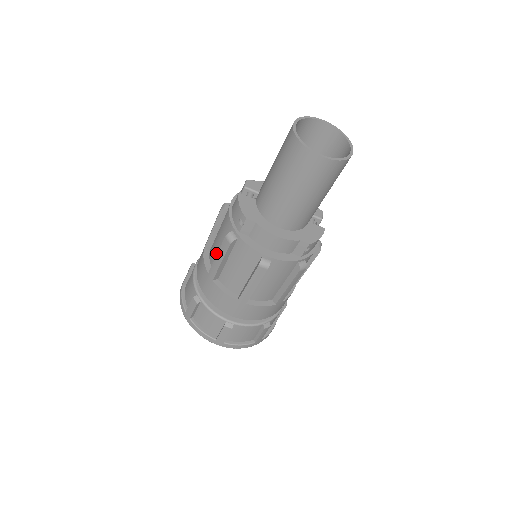
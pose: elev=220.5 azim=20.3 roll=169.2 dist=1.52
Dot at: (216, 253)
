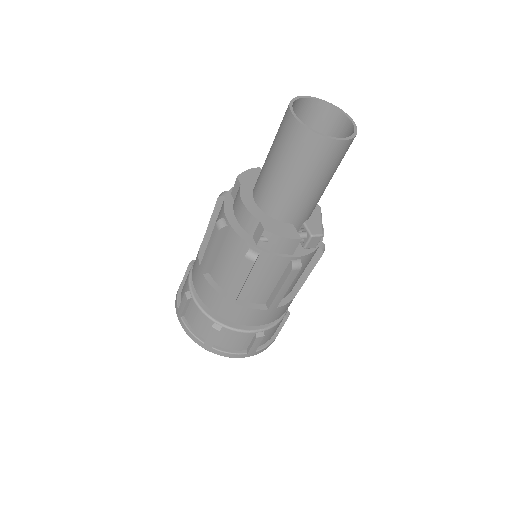
Dot at: occluded
